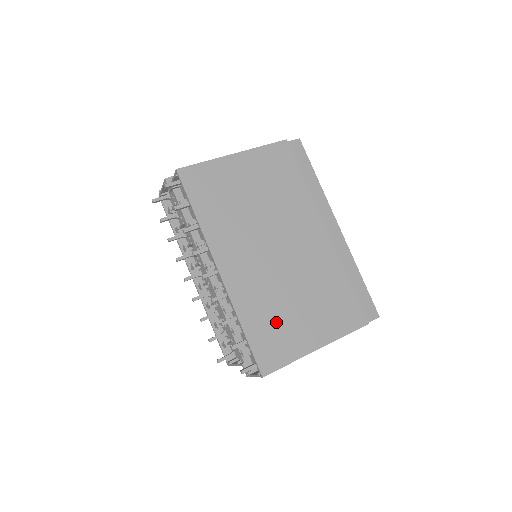
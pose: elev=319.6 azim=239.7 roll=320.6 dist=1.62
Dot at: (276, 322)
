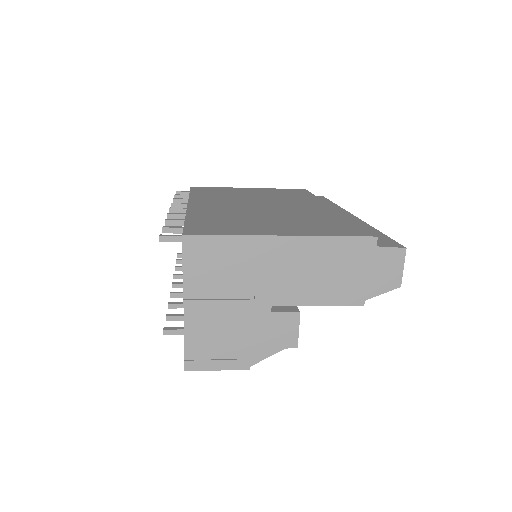
Dot at: (232, 221)
